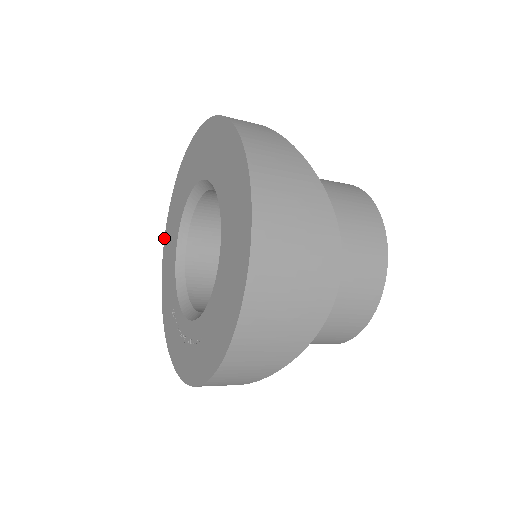
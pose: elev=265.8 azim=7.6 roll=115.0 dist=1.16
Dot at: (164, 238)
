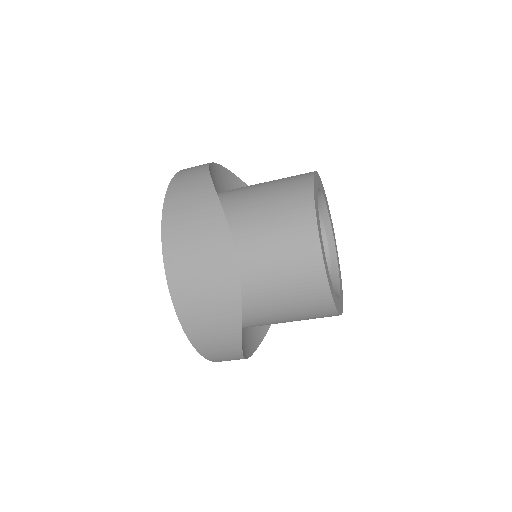
Dot at: occluded
